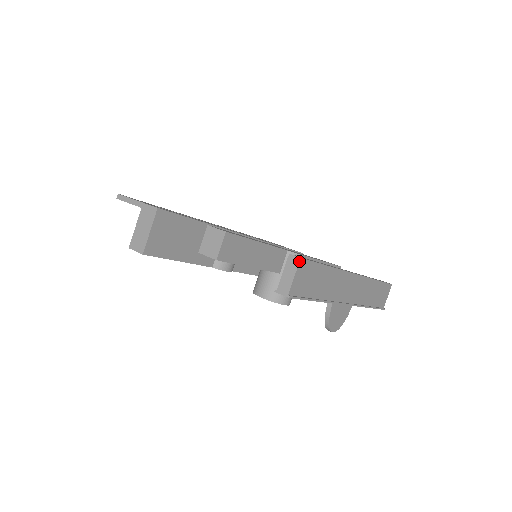
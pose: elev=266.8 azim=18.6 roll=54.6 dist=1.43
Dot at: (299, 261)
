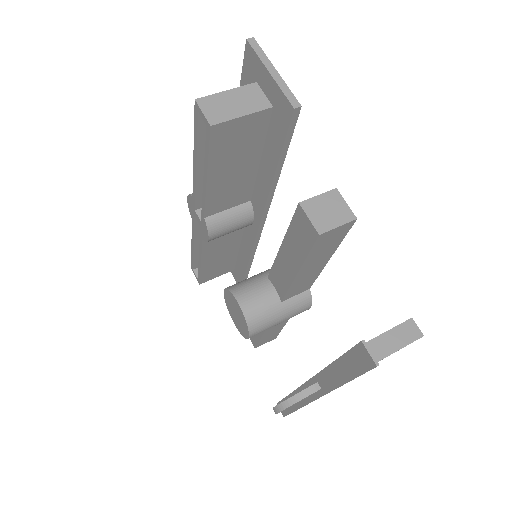
Dot at: (420, 337)
